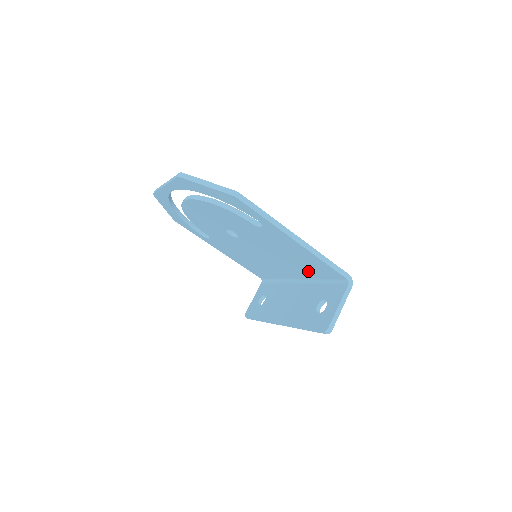
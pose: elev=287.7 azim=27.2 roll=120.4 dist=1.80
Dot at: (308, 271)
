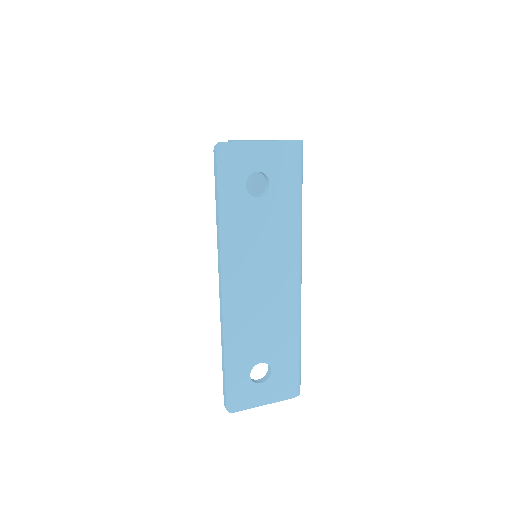
Dot at: occluded
